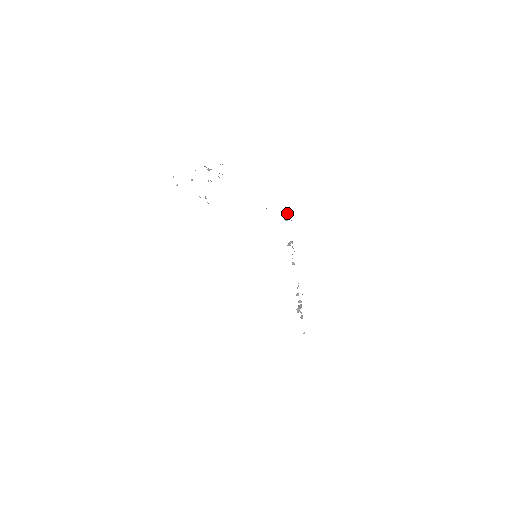
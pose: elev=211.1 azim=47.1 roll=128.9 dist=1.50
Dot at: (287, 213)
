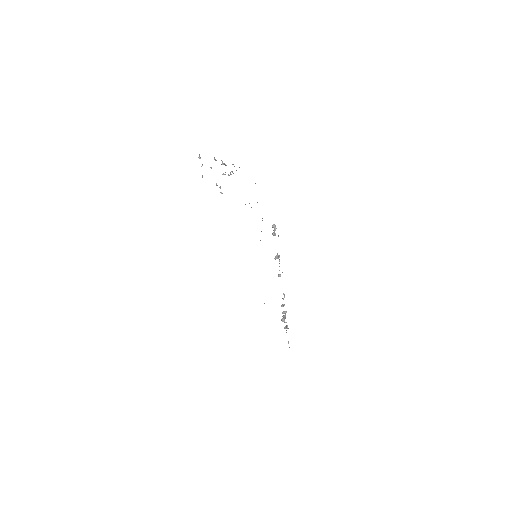
Dot at: (275, 229)
